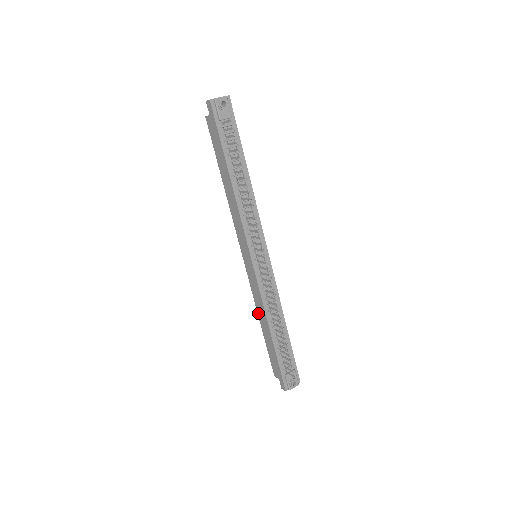
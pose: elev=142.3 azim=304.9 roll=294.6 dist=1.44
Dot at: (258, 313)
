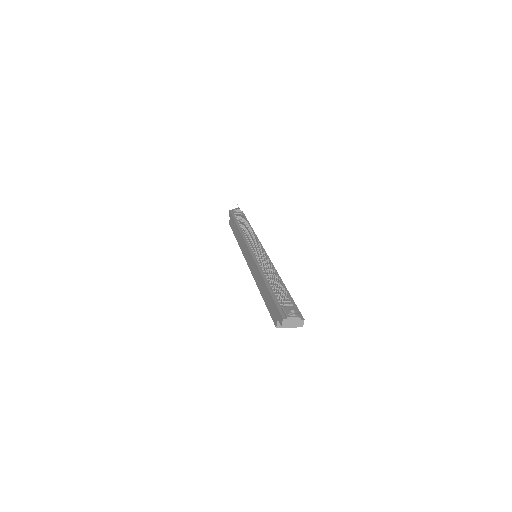
Dot at: (258, 286)
